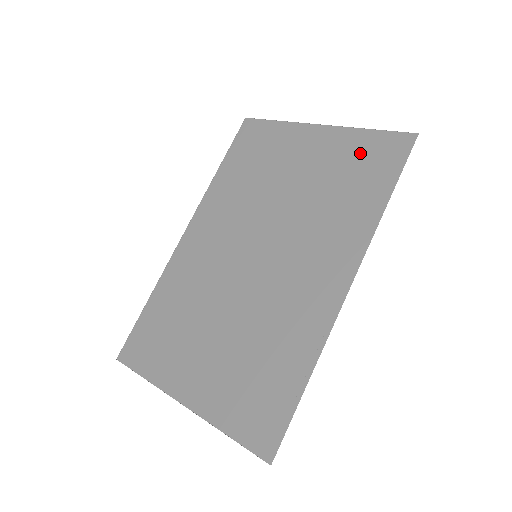
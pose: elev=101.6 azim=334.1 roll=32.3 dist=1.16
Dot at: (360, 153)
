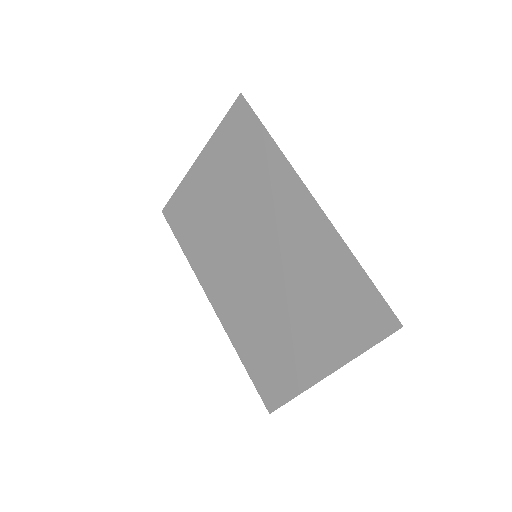
Dot at: (230, 140)
